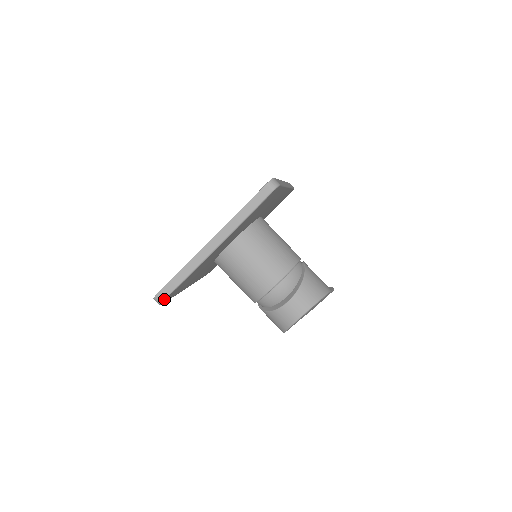
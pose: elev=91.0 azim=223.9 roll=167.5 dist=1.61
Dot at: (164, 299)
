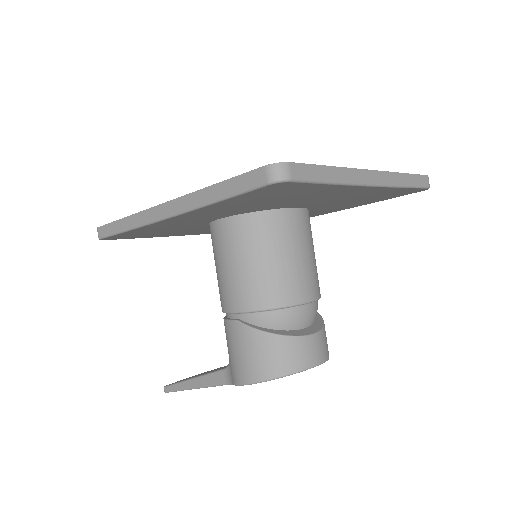
Dot at: (294, 180)
